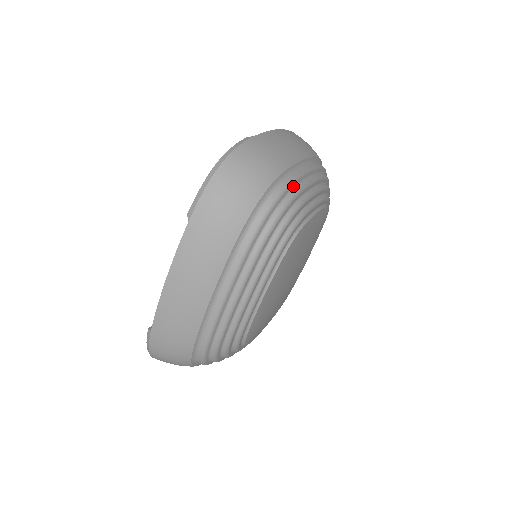
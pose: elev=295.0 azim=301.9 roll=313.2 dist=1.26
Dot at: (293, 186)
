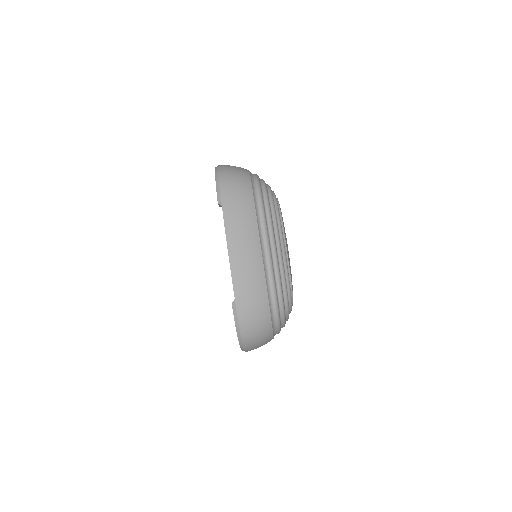
Dot at: occluded
